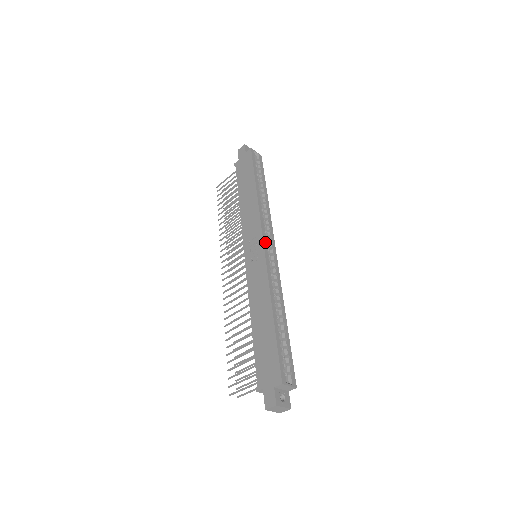
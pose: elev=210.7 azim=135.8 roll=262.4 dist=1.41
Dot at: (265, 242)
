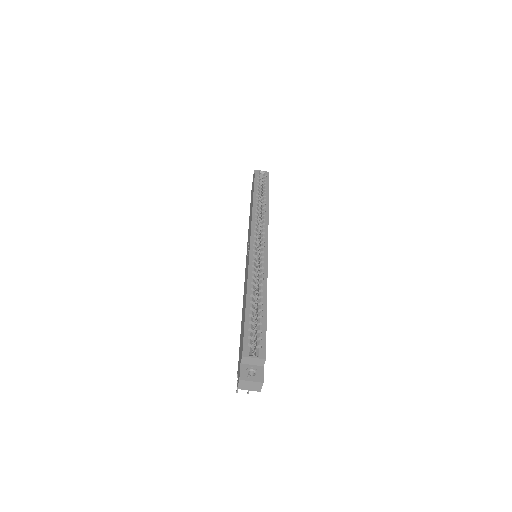
Dot at: (253, 239)
